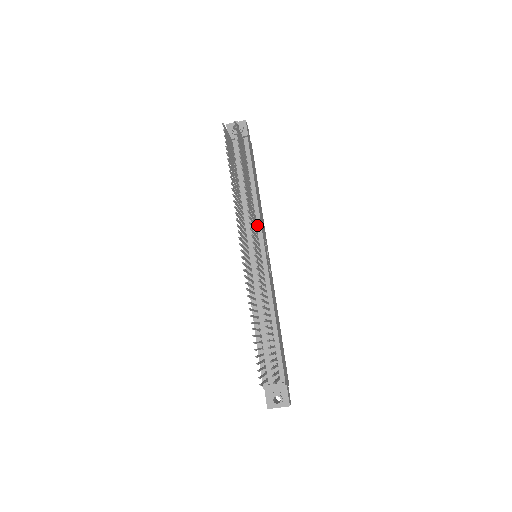
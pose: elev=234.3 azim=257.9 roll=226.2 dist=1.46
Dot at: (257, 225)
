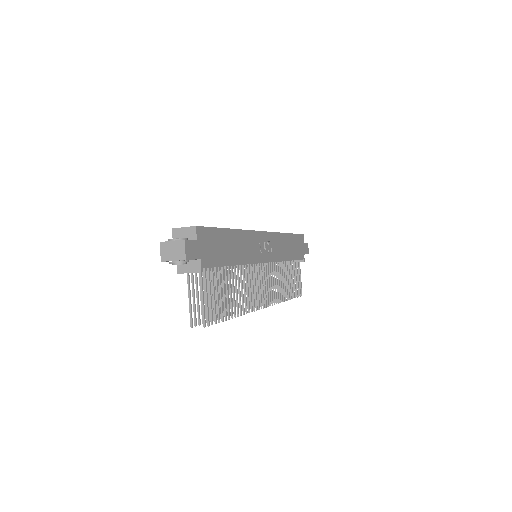
Dot at: (250, 264)
